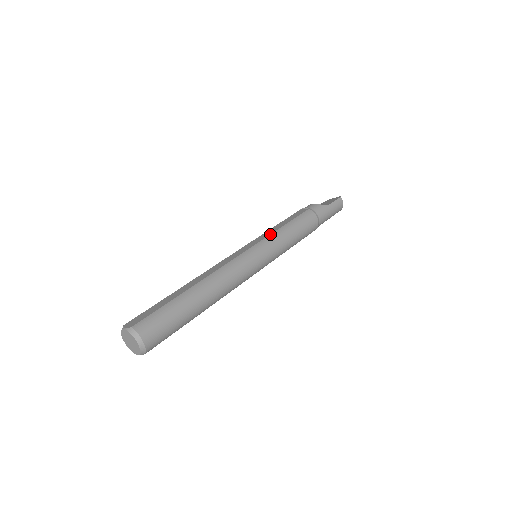
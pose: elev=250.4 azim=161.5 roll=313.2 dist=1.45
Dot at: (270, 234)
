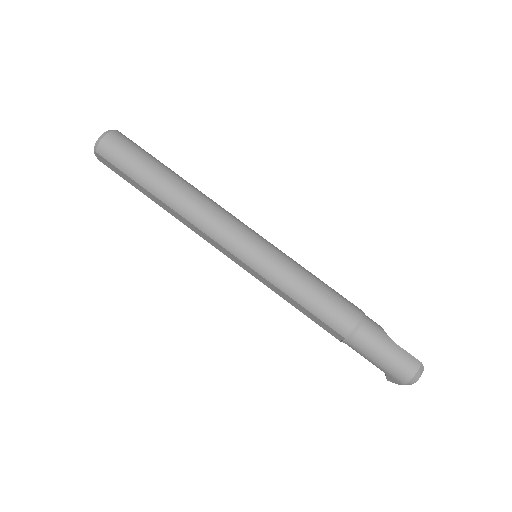
Dot at: occluded
